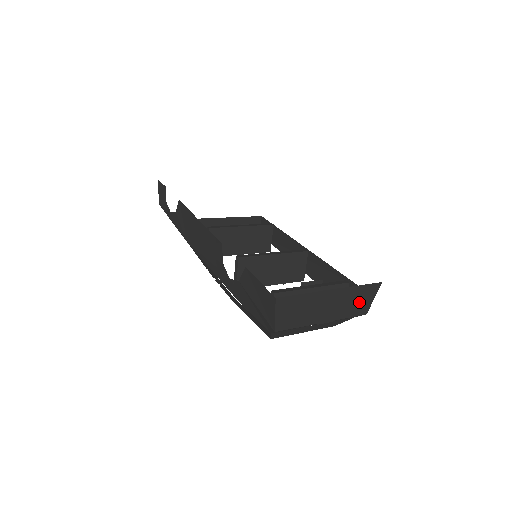
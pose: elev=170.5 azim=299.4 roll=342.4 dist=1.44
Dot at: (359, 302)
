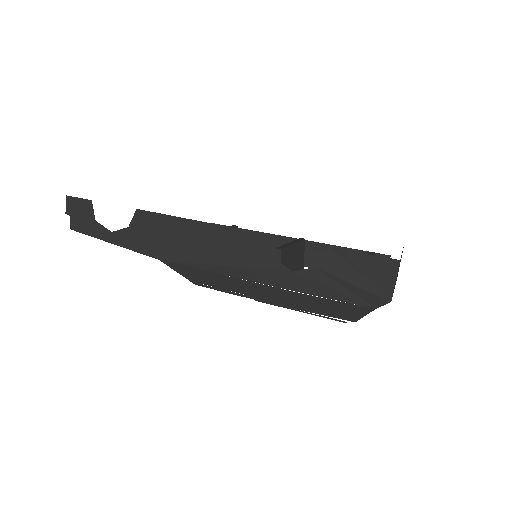
Dot at: occluded
